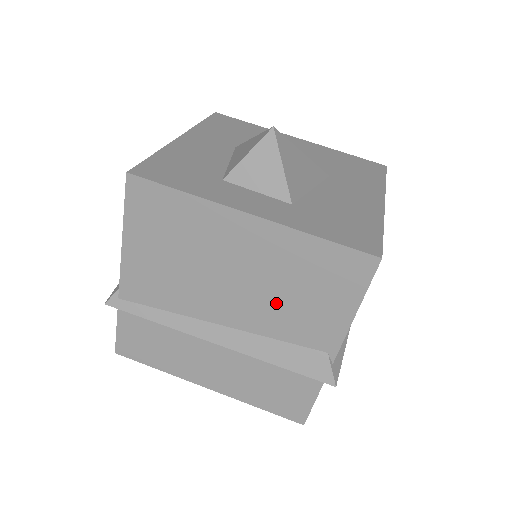
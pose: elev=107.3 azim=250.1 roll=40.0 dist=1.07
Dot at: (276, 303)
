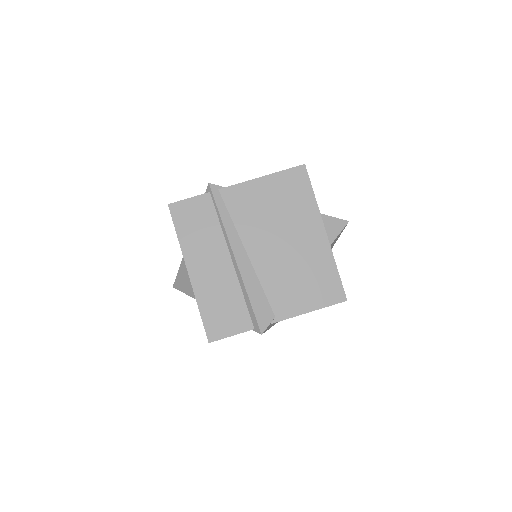
Dot at: (286, 273)
